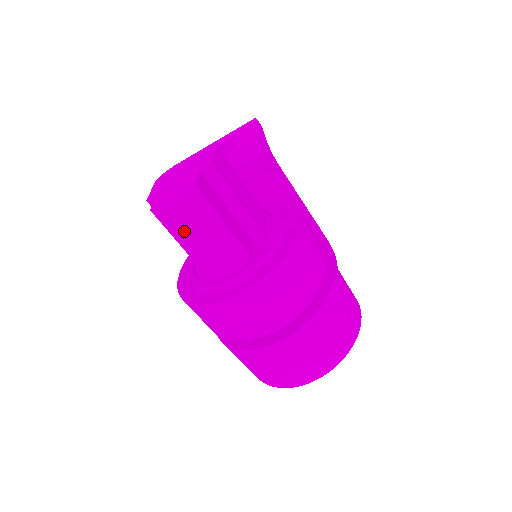
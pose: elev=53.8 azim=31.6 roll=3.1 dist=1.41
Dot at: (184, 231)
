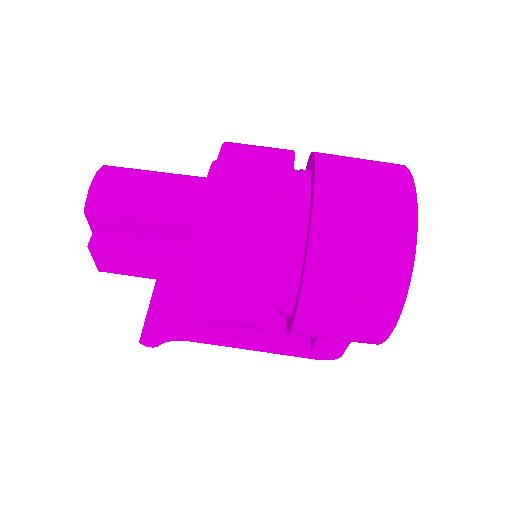
Dot at: (128, 196)
